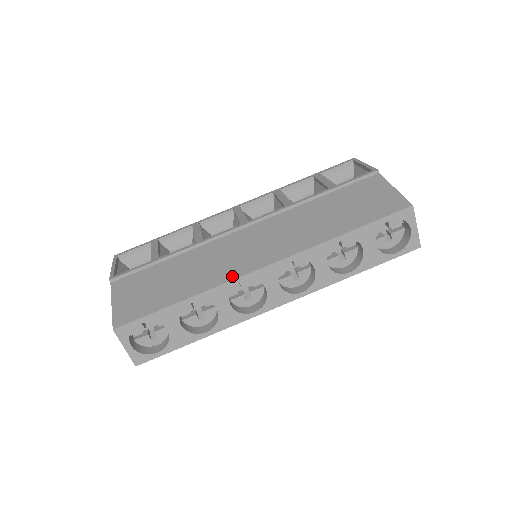
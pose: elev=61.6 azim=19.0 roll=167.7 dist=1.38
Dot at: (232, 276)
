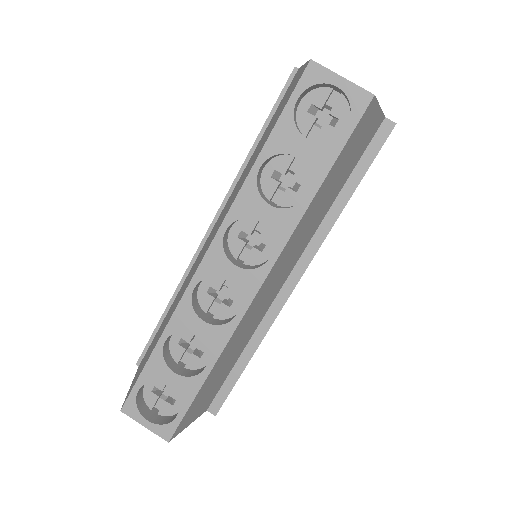
Dot at: (185, 289)
